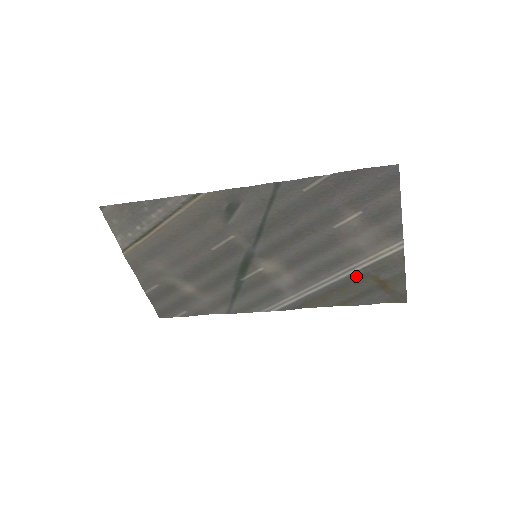
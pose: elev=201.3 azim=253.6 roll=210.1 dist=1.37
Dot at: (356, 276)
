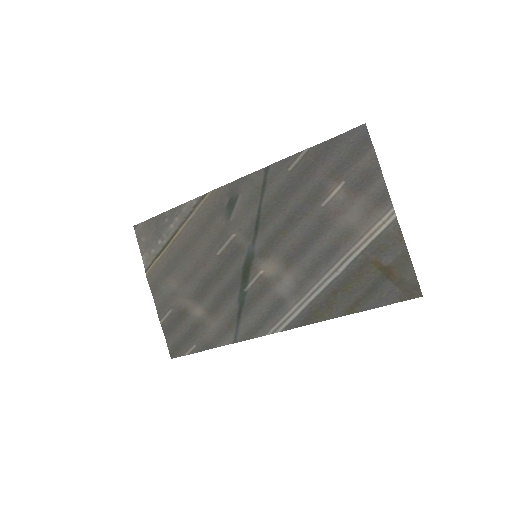
Dot at: (356, 265)
